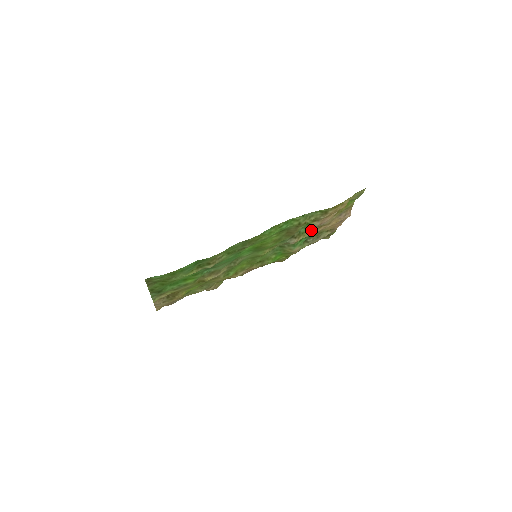
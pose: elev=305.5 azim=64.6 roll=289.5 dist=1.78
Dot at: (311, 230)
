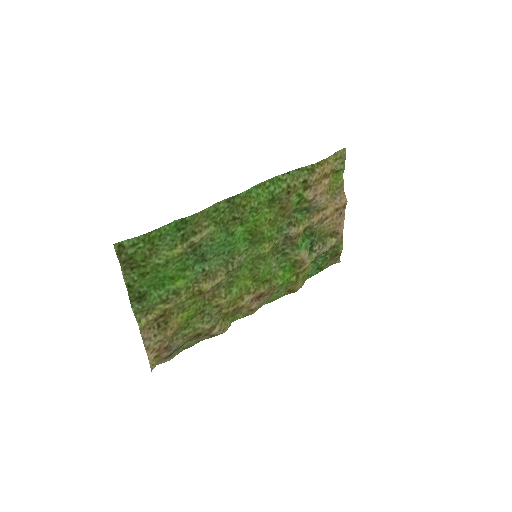
Dot at: (309, 218)
